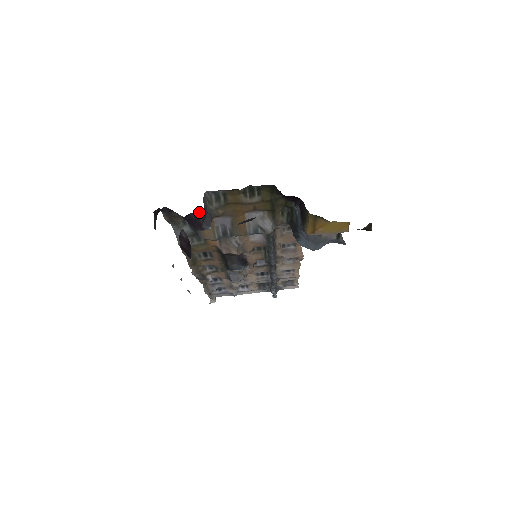
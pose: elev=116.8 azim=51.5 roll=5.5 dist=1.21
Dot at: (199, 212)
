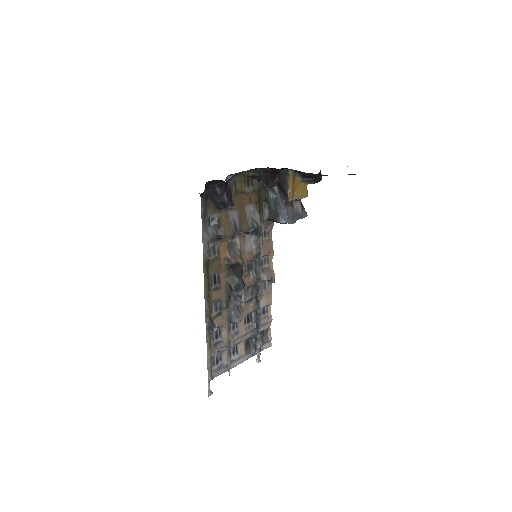
Dot at: (232, 182)
